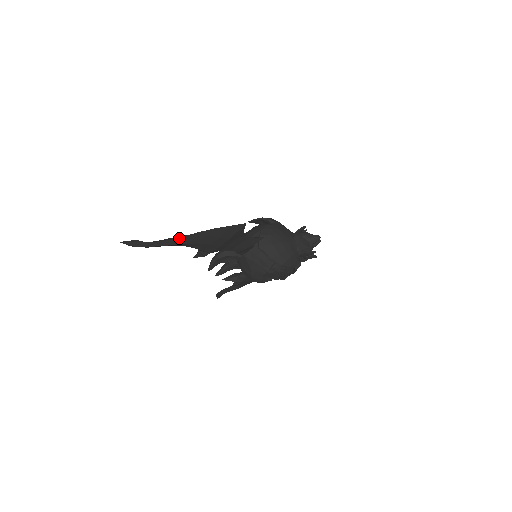
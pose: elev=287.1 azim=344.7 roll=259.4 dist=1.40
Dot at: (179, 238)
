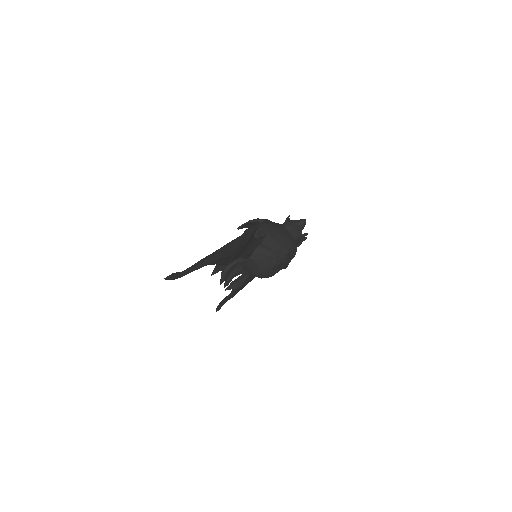
Dot at: (208, 258)
